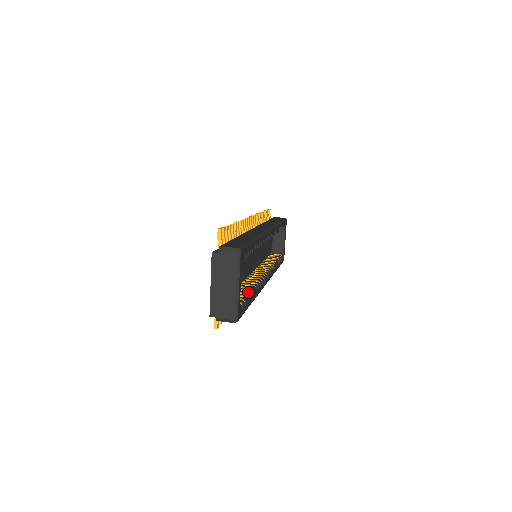
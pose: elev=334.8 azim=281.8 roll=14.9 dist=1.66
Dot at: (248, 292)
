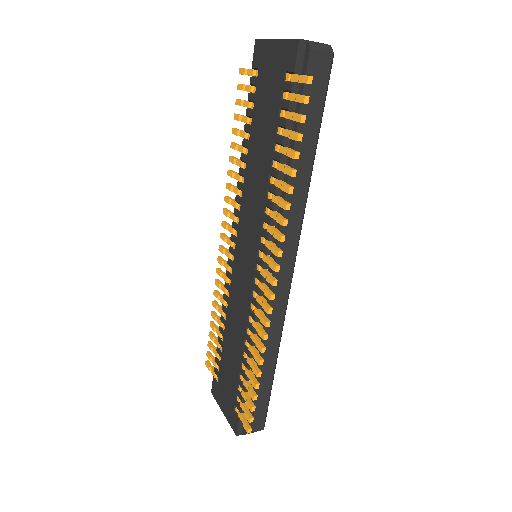
Dot at: occluded
